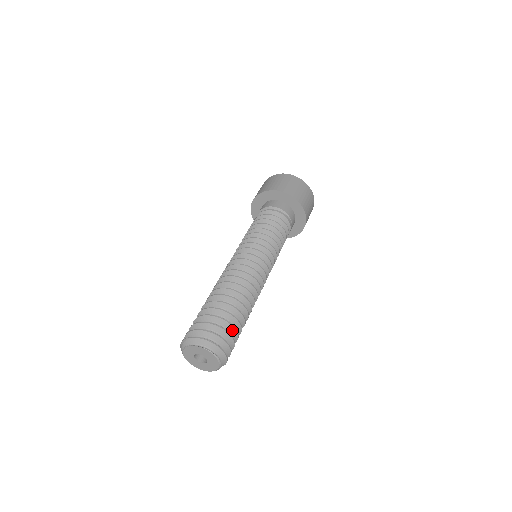
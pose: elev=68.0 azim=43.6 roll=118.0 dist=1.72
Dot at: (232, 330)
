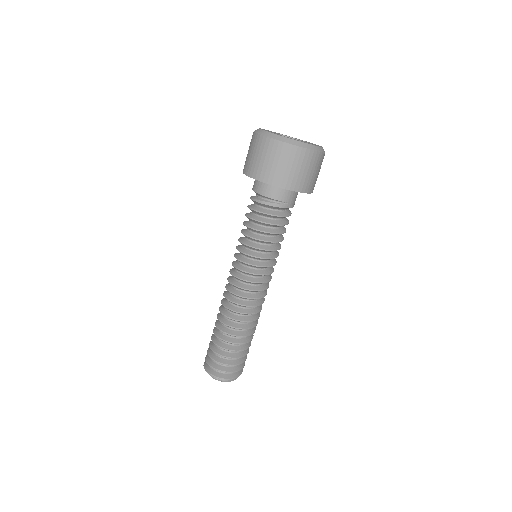
Dot at: (234, 358)
